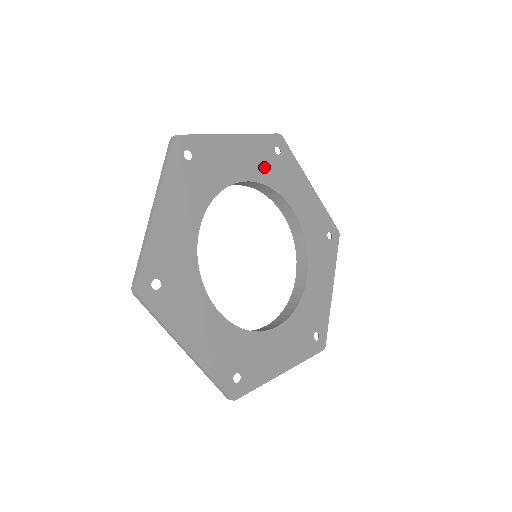
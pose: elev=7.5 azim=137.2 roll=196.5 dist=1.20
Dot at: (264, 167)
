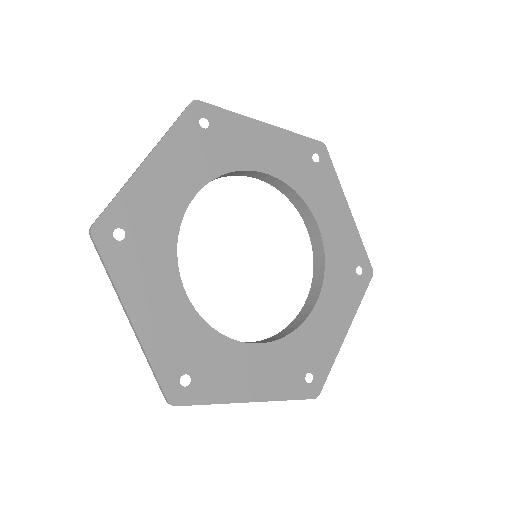
Dot at: (294, 168)
